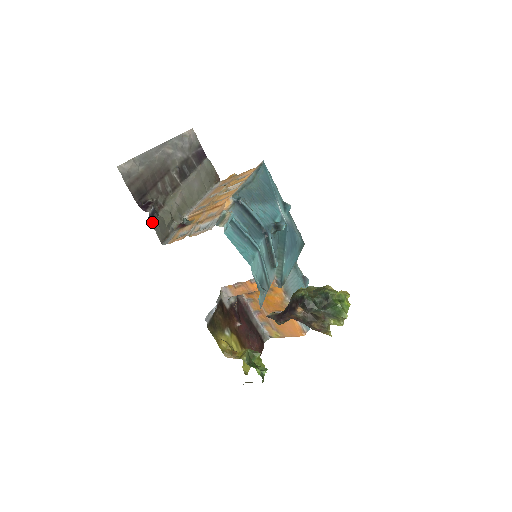
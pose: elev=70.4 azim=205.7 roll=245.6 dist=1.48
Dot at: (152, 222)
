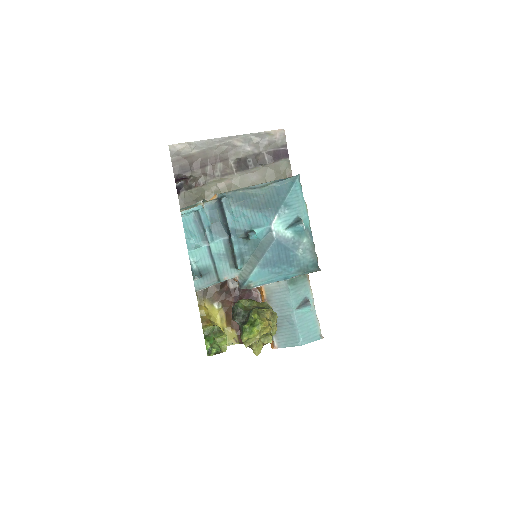
Dot at: (179, 193)
